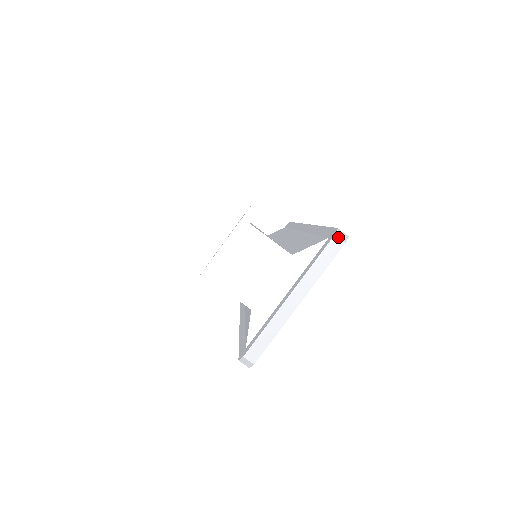
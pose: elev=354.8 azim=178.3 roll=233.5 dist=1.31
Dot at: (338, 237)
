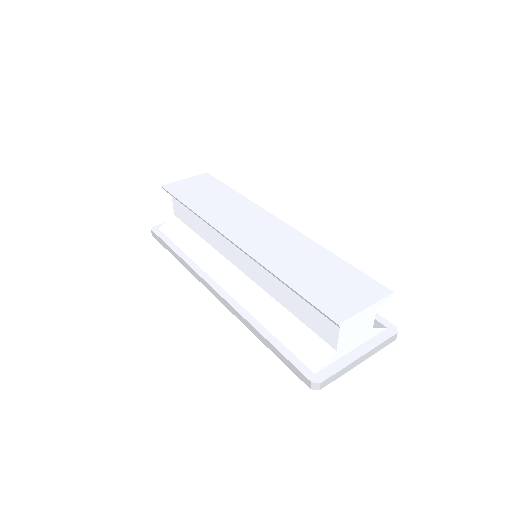
Dot at: occluded
